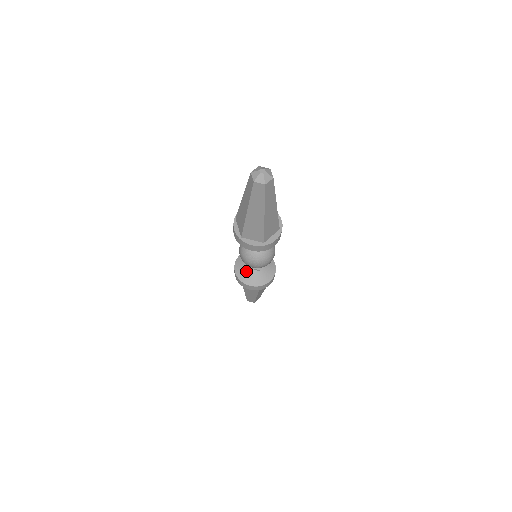
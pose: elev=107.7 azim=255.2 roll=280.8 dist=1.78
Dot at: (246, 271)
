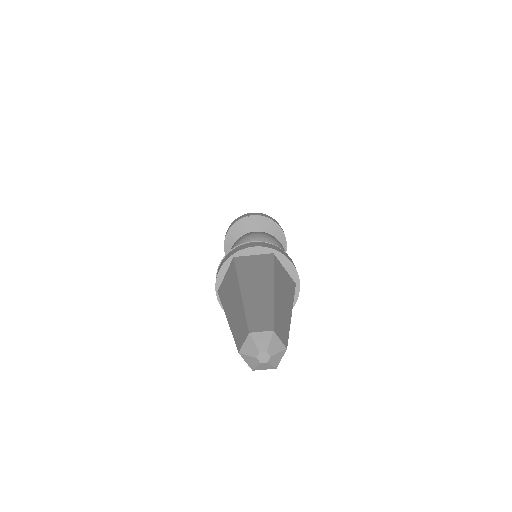
Dot at: occluded
